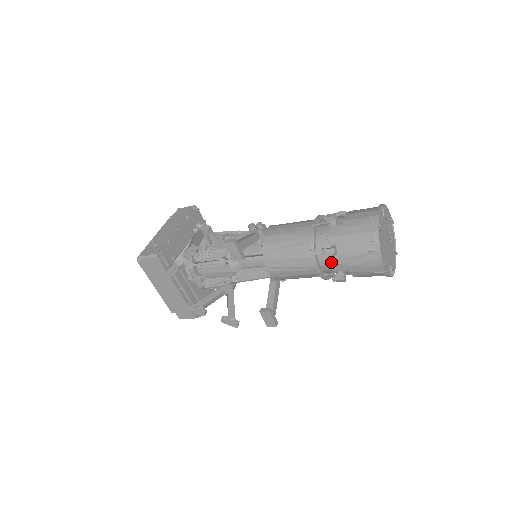
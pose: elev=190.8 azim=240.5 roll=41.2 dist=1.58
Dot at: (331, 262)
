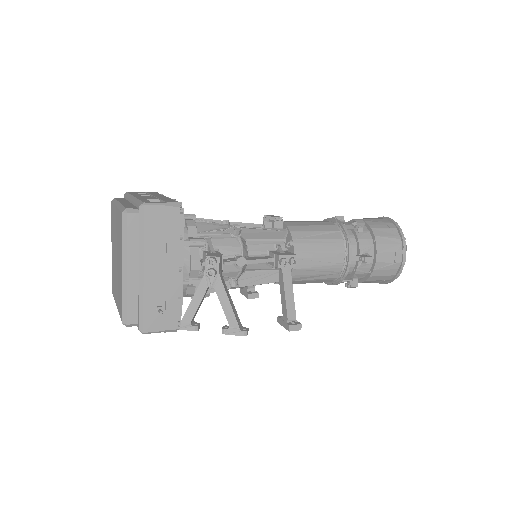
Dot at: occluded
